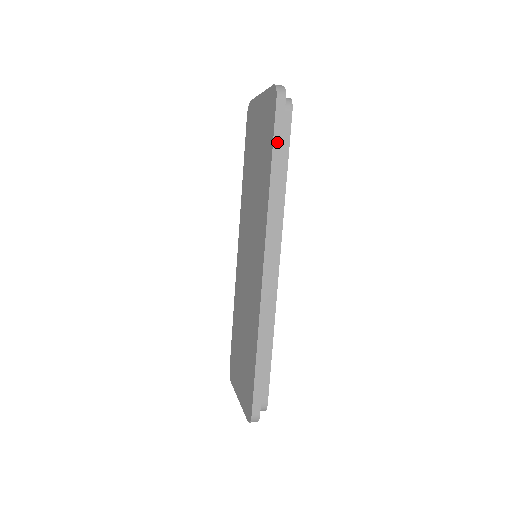
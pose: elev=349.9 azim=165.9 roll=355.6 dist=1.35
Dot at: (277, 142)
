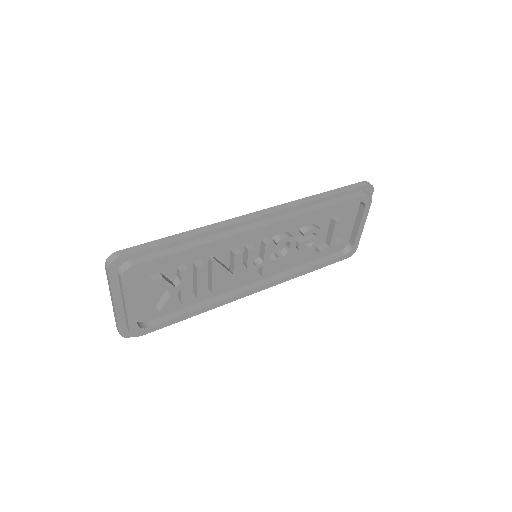
Dot at: (341, 190)
